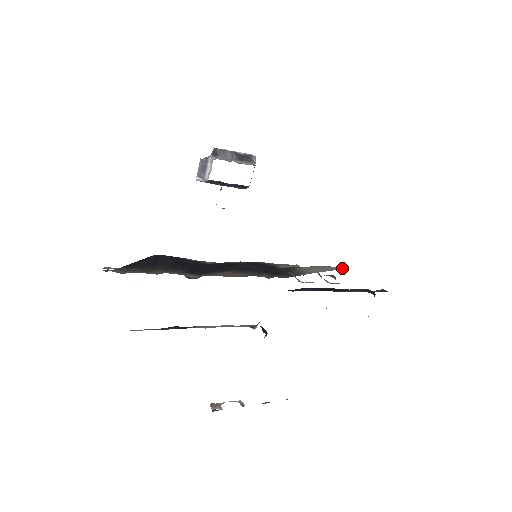
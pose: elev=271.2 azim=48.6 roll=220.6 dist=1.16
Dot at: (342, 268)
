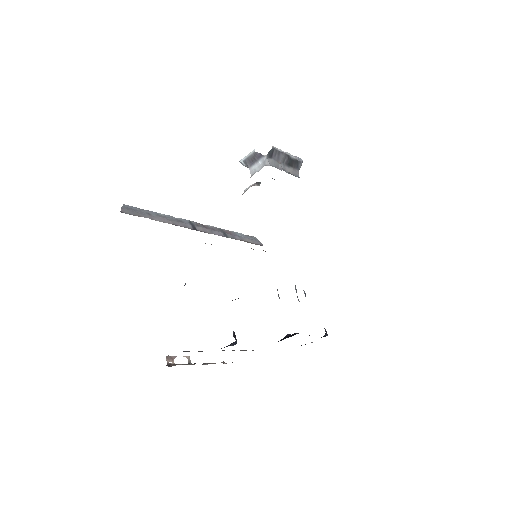
Dot at: occluded
